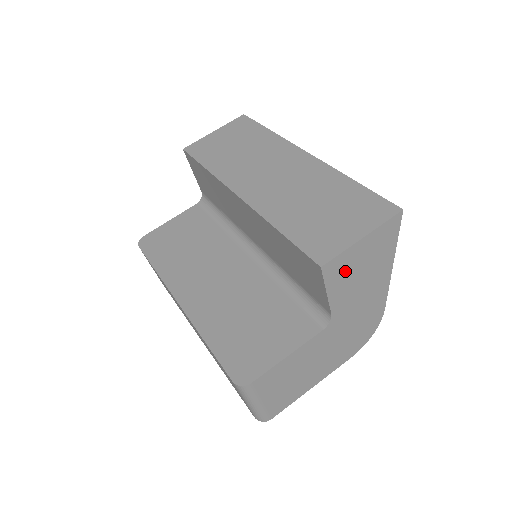
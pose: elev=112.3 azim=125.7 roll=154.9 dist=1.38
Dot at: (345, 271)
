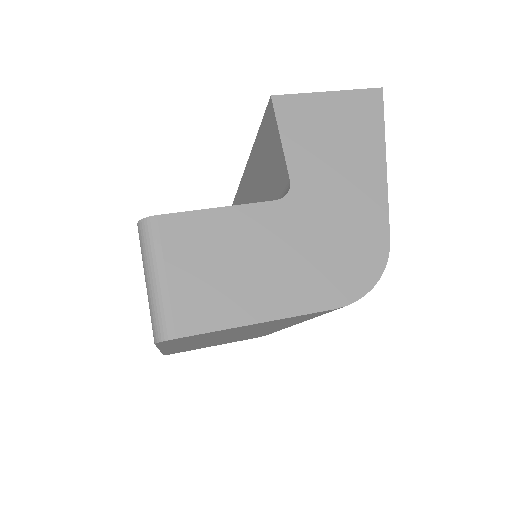
Dot at: (307, 123)
